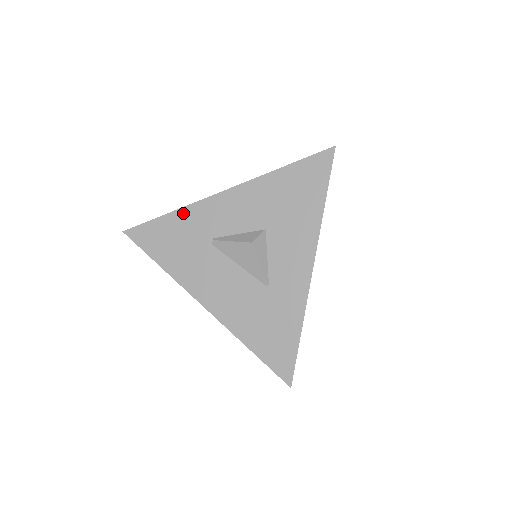
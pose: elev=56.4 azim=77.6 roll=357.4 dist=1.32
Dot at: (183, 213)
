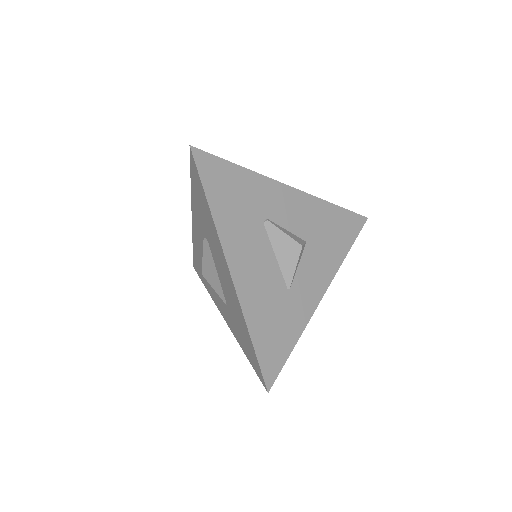
Dot at: (253, 177)
